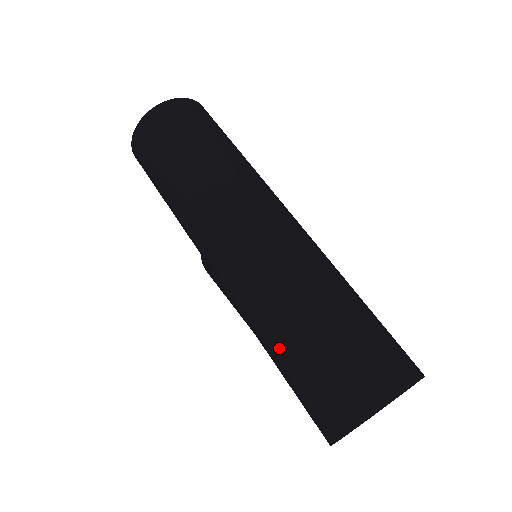
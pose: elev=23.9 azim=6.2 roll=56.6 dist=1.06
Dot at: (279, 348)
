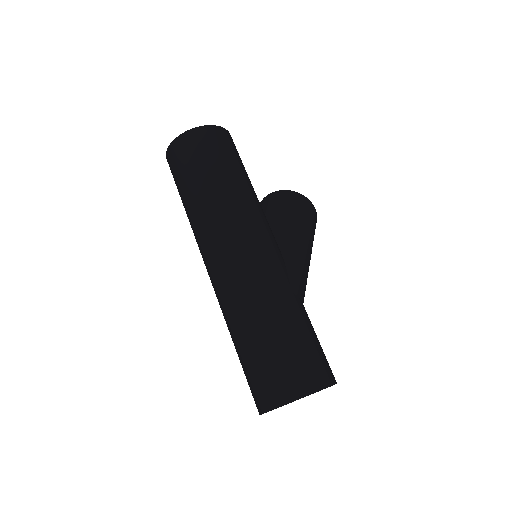
Dot at: occluded
